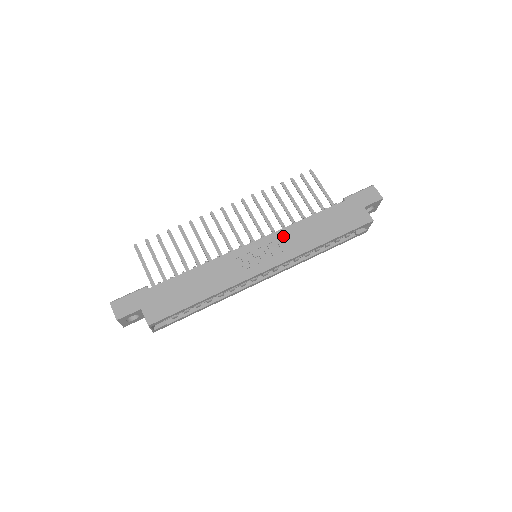
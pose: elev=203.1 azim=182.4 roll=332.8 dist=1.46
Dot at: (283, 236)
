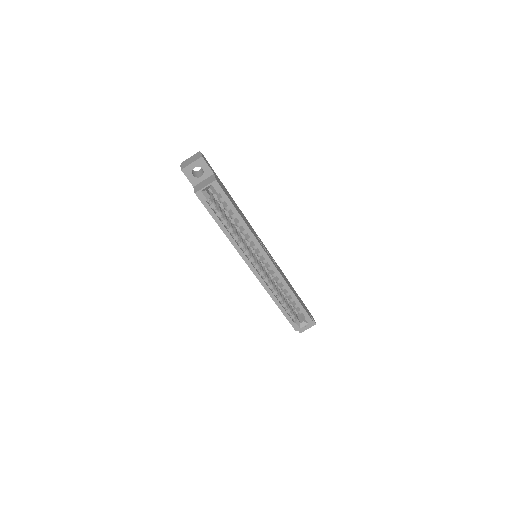
Dot at: occluded
